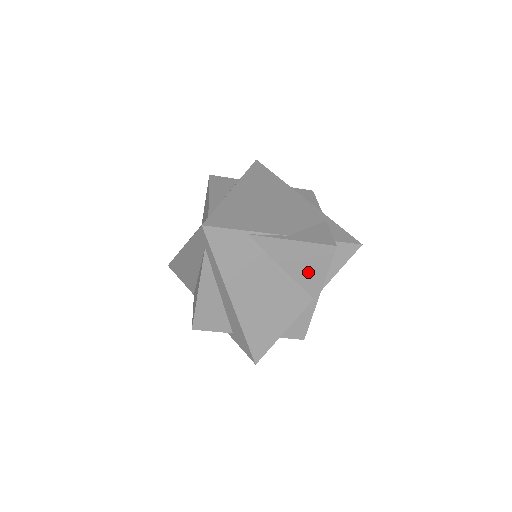
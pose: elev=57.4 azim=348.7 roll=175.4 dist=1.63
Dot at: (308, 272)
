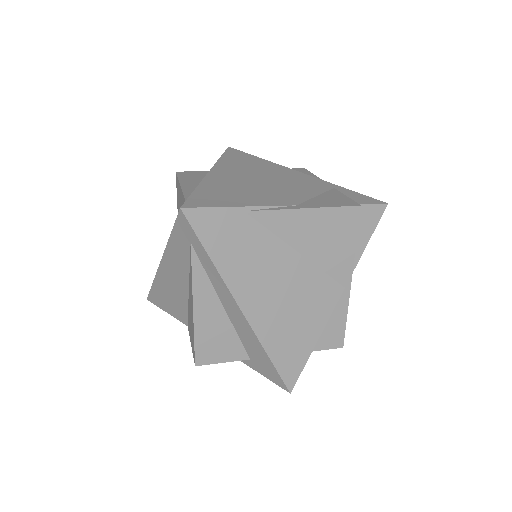
Dot at: (331, 250)
